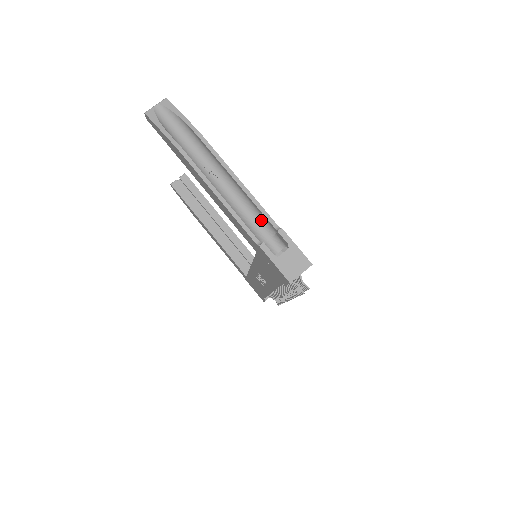
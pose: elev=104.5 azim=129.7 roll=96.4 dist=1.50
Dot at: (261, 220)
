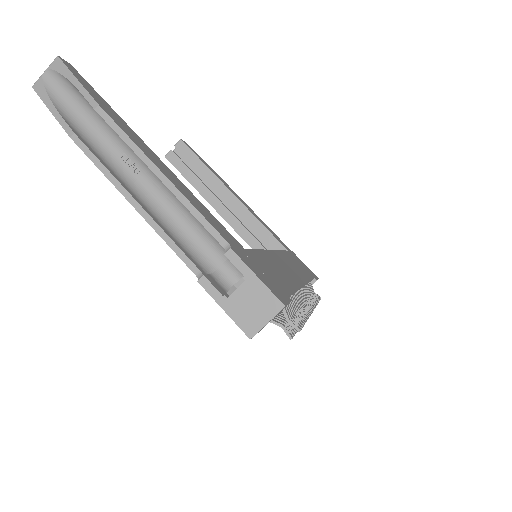
Dot at: (208, 232)
